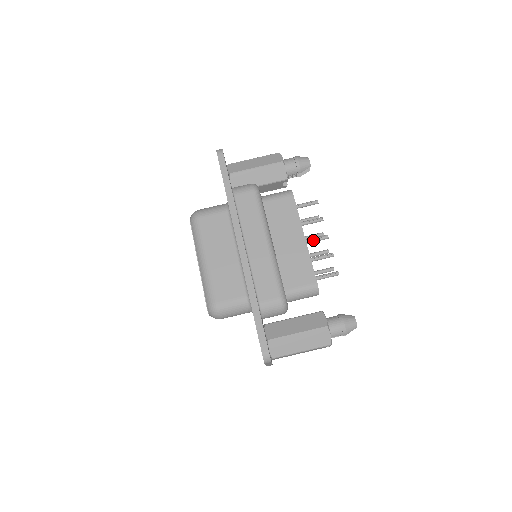
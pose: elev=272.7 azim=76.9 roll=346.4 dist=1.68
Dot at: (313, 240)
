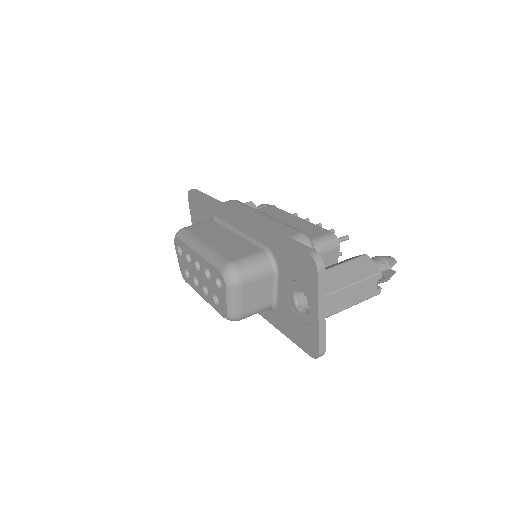
Dot at: occluded
